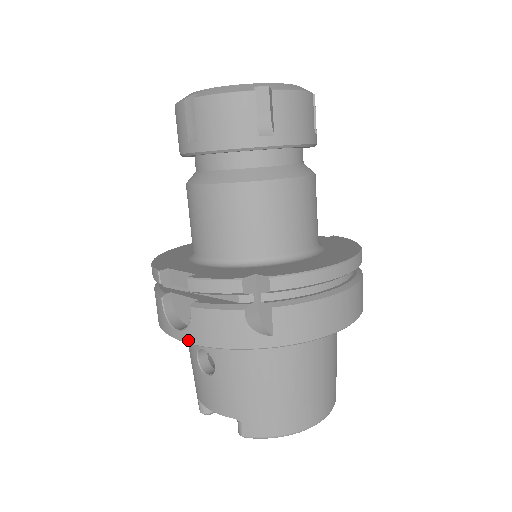
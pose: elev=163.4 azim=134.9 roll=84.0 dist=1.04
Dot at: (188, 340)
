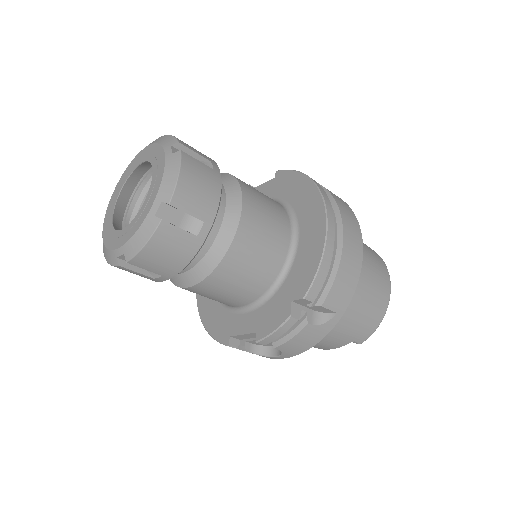
Dot at: occluded
